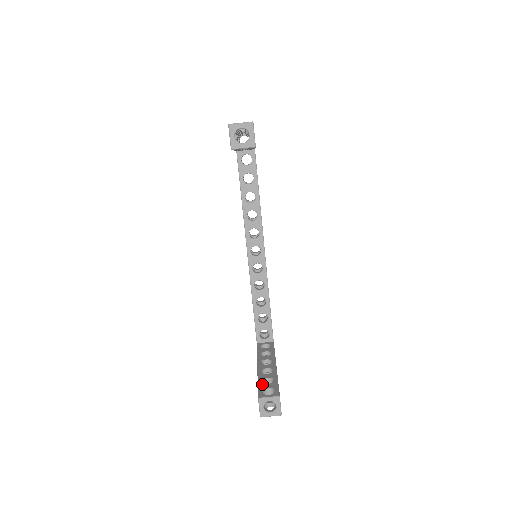
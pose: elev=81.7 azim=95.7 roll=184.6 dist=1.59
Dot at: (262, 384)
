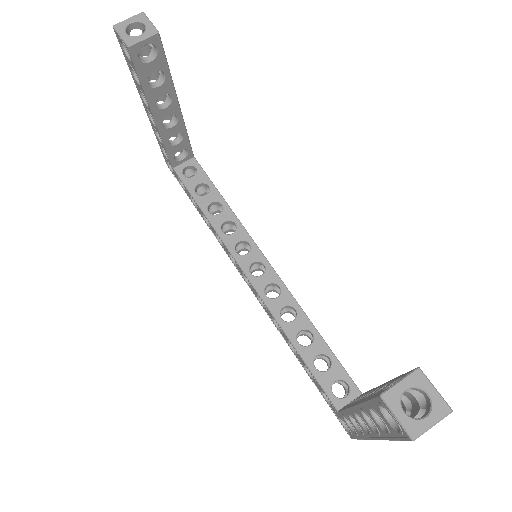
Dot at: occluded
